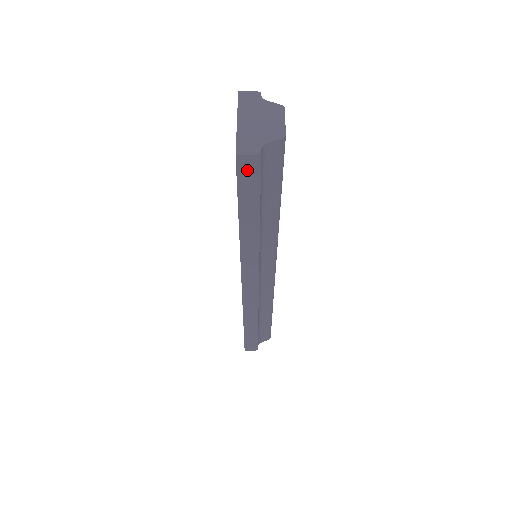
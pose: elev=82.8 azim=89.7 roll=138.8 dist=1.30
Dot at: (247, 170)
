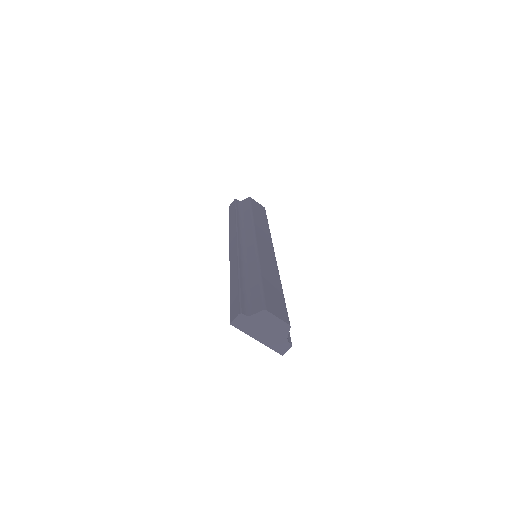
Dot at: occluded
